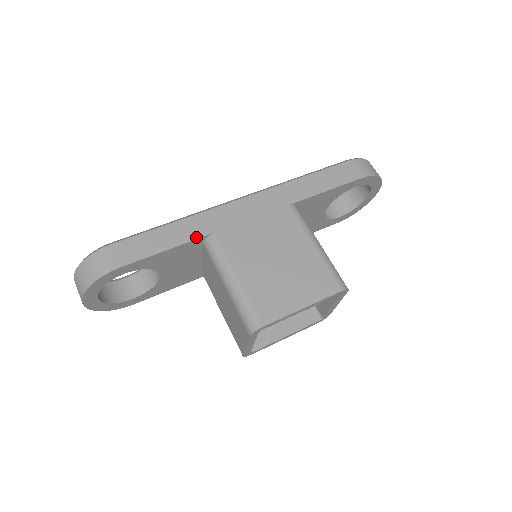
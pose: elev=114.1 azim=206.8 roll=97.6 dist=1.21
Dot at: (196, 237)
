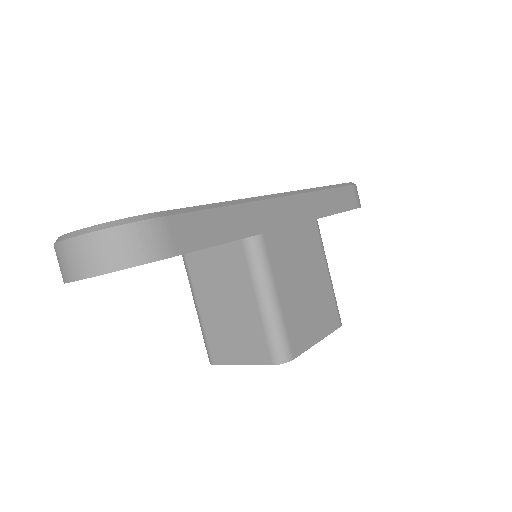
Dot at: (248, 234)
